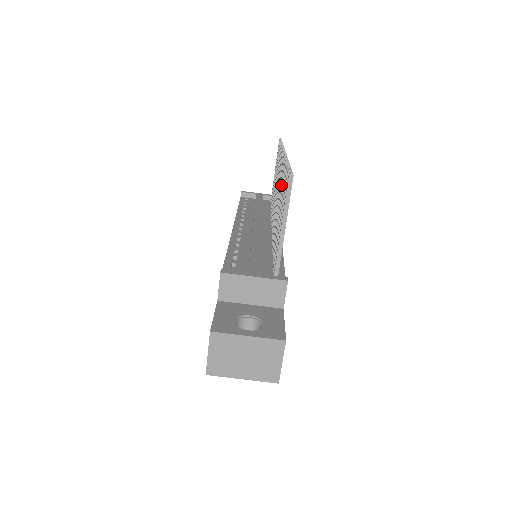
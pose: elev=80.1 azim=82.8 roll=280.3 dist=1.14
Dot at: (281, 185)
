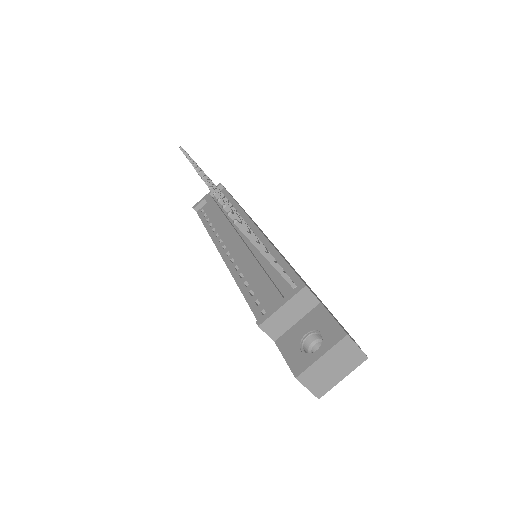
Dot at: occluded
